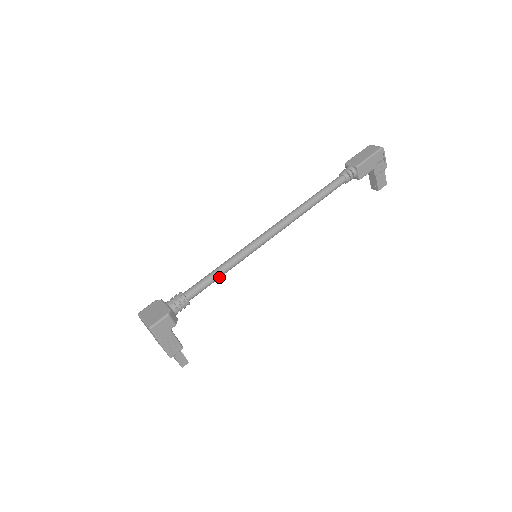
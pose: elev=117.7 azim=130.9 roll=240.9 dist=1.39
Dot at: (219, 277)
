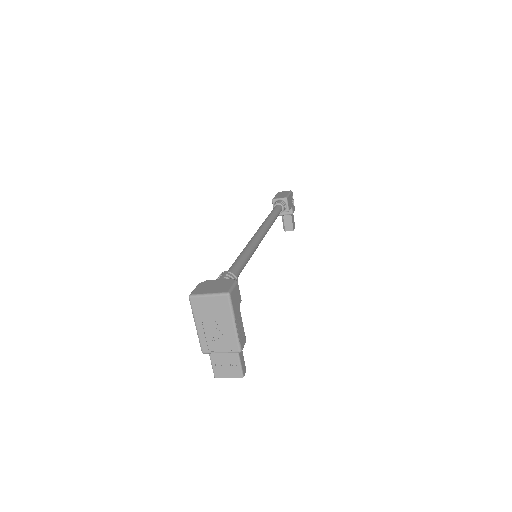
Dot at: (246, 263)
